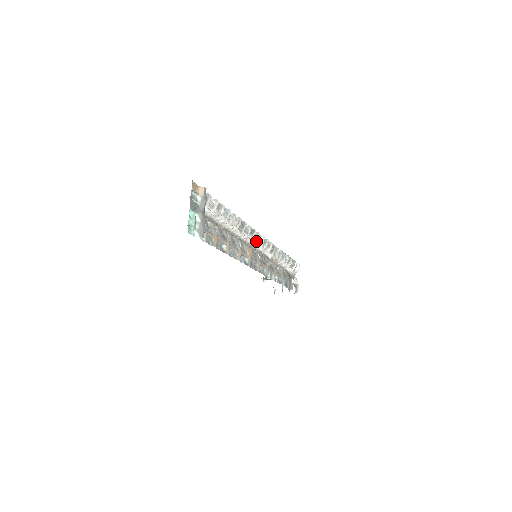
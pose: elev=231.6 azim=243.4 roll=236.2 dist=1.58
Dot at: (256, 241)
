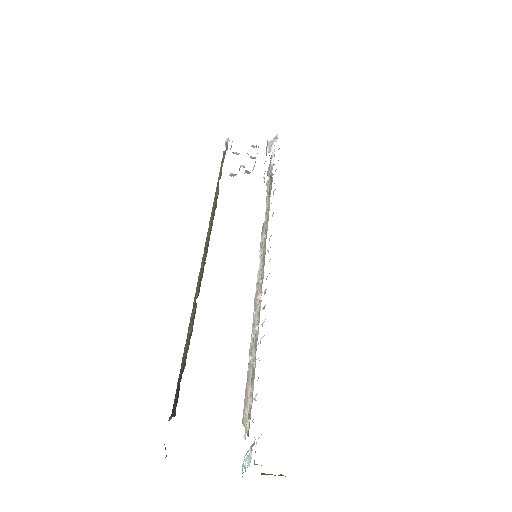
Dot at: occluded
